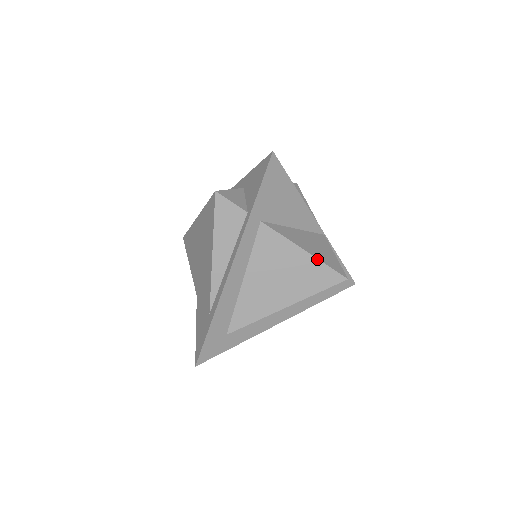
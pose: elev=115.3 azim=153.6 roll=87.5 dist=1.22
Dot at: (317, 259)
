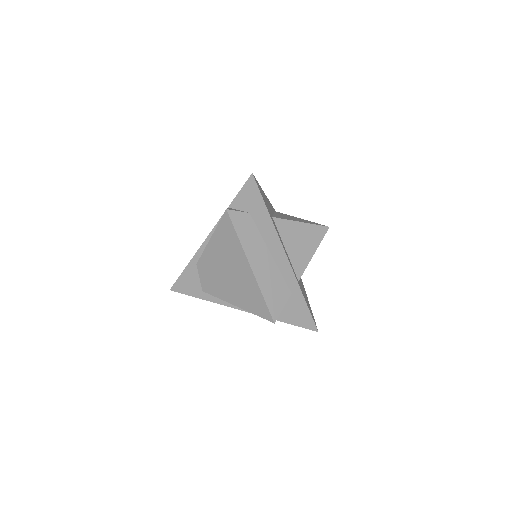
Dot at: occluded
